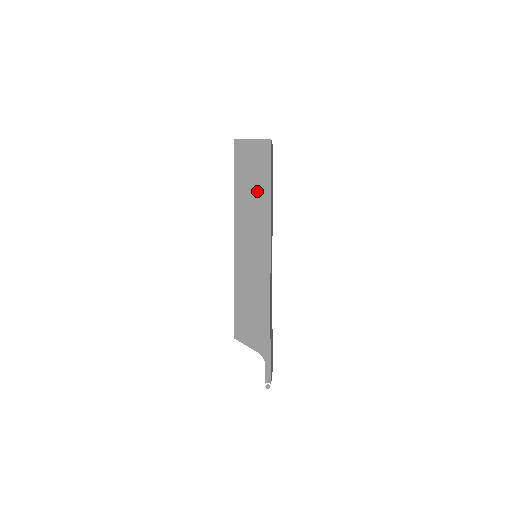
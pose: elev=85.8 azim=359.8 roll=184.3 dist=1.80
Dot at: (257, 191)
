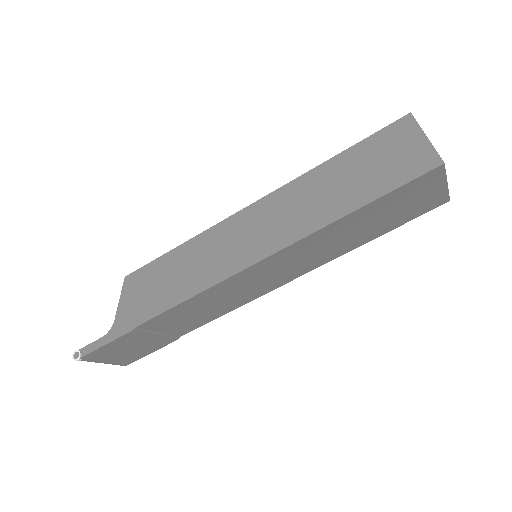
Dot at: (342, 192)
